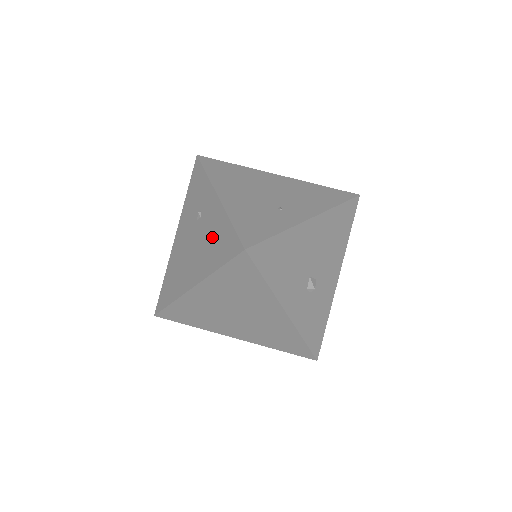
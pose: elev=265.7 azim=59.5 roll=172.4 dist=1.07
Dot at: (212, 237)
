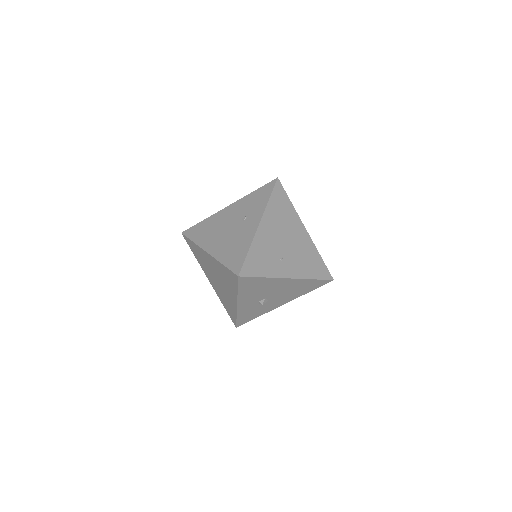
Dot at: (236, 243)
